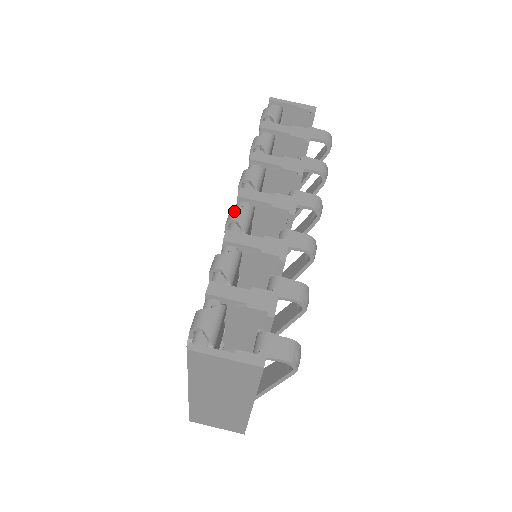
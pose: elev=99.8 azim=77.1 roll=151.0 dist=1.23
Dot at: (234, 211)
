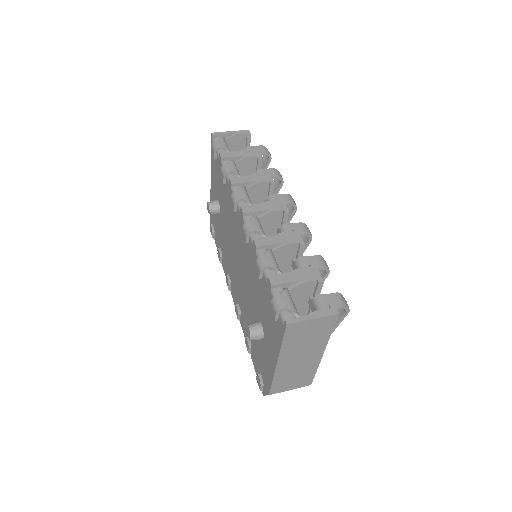
Dot at: (248, 224)
